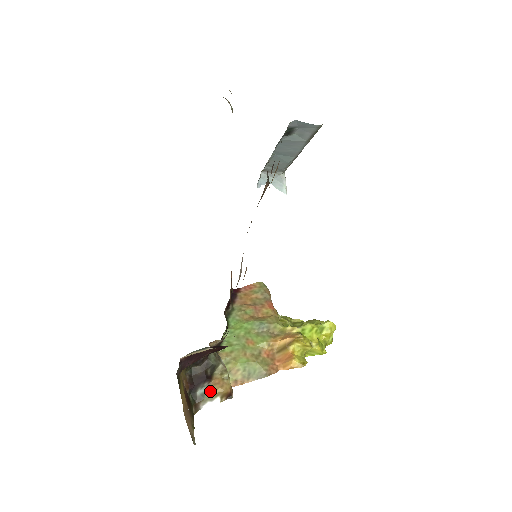
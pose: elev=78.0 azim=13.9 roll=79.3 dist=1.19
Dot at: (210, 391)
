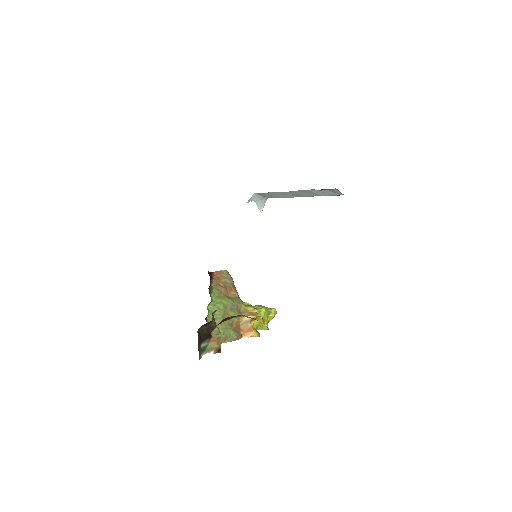
Dot at: (210, 345)
